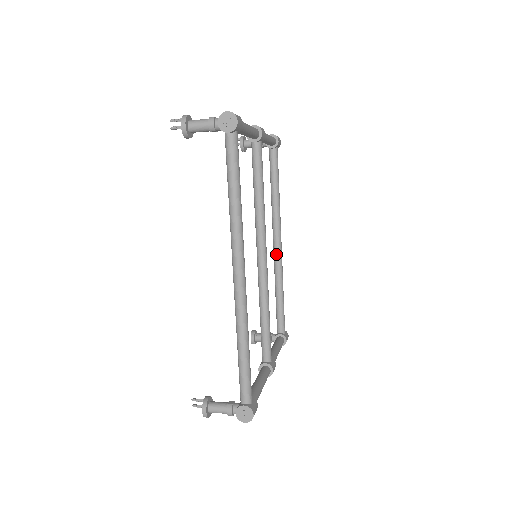
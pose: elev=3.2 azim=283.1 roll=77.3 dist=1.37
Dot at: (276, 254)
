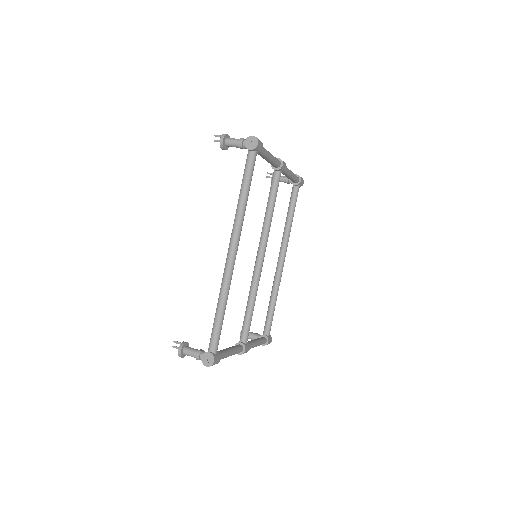
Dot at: (278, 268)
